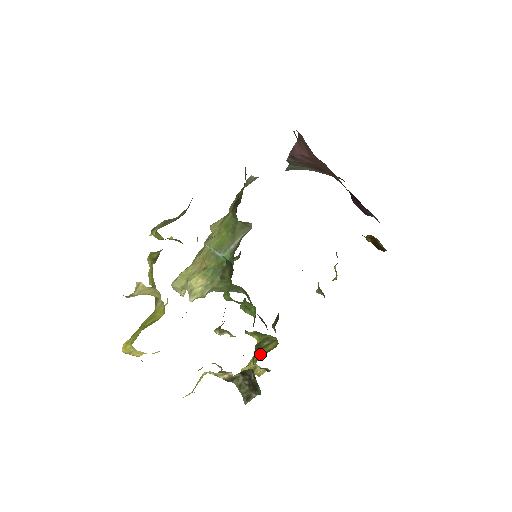
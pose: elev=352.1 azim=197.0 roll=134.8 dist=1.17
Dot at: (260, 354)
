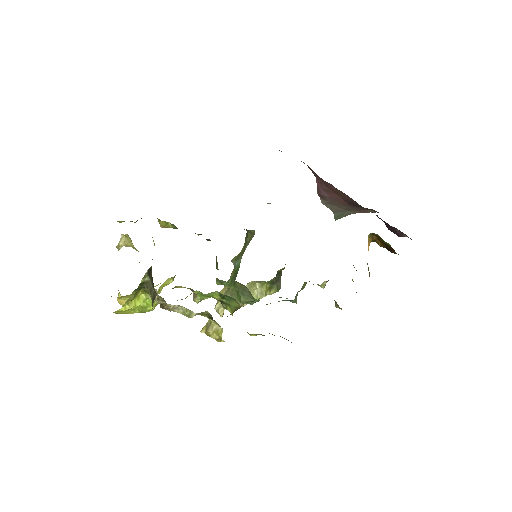
Dot at: occluded
